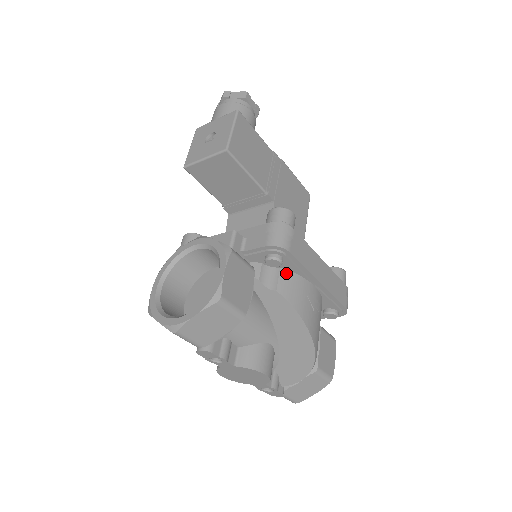
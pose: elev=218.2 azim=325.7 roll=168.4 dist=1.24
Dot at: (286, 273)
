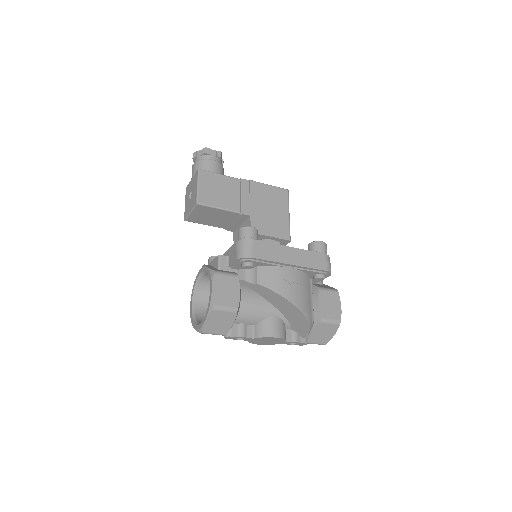
Dot at: (262, 269)
